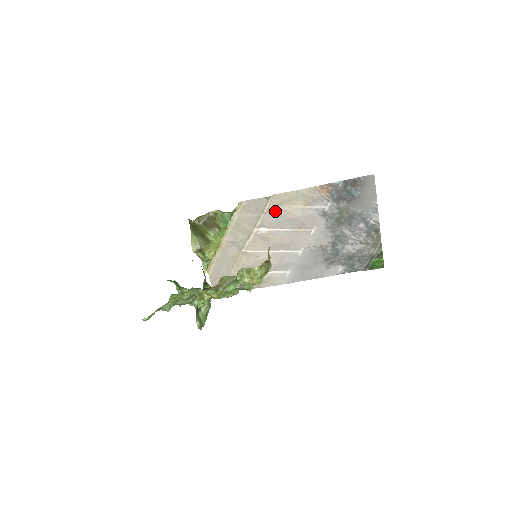
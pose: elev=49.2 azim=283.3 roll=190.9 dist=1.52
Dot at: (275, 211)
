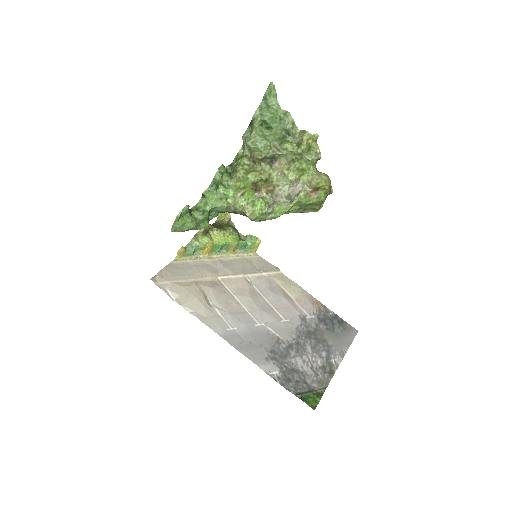
Dot at: (272, 282)
